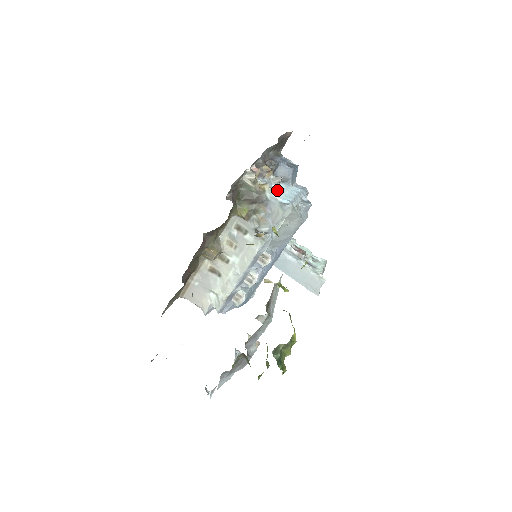
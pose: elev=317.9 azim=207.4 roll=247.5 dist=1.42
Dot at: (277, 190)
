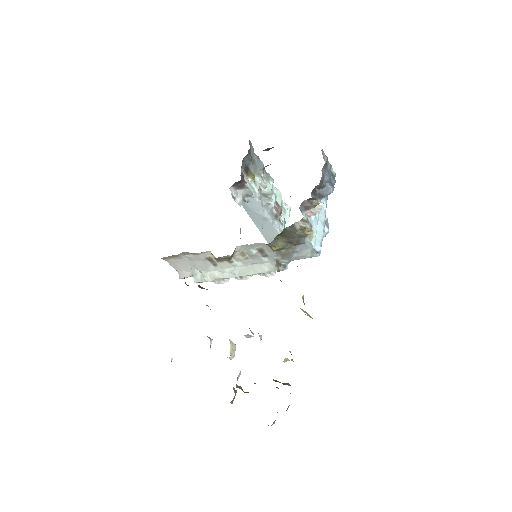
Dot at: (313, 225)
